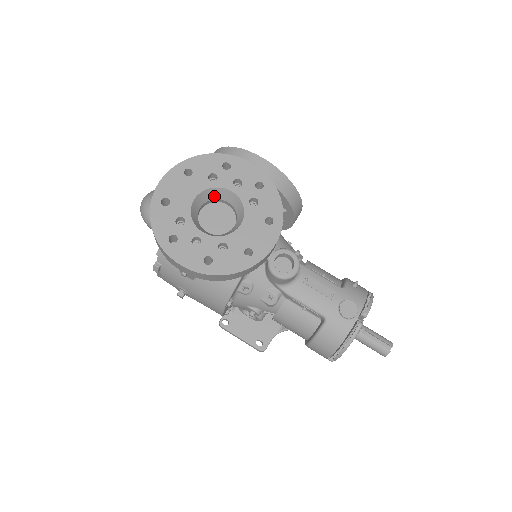
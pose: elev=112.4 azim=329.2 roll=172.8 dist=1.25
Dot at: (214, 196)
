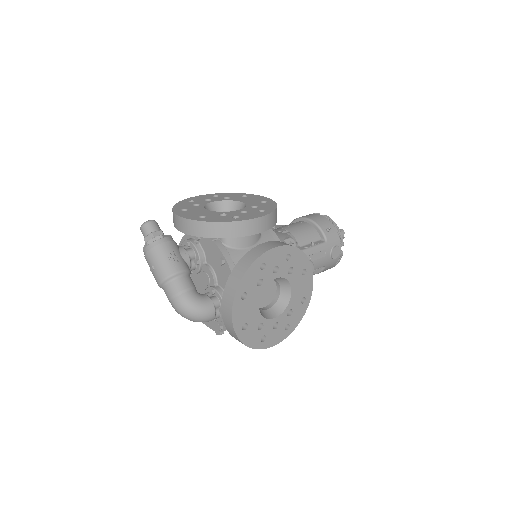
Dot at: occluded
